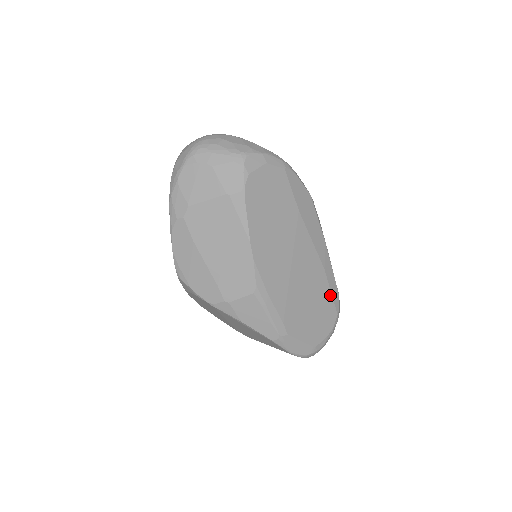
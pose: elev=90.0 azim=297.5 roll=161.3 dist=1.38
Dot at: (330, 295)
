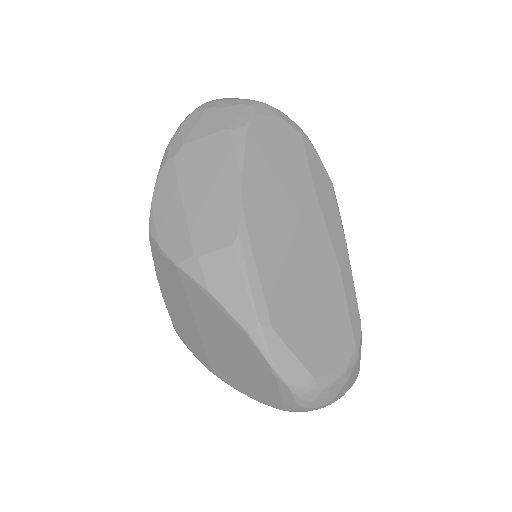
Dot at: (346, 313)
